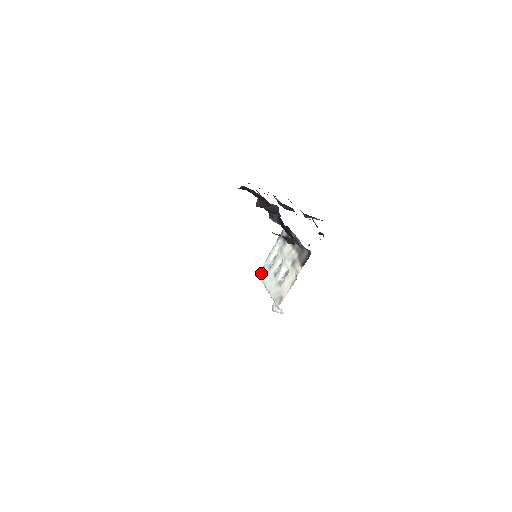
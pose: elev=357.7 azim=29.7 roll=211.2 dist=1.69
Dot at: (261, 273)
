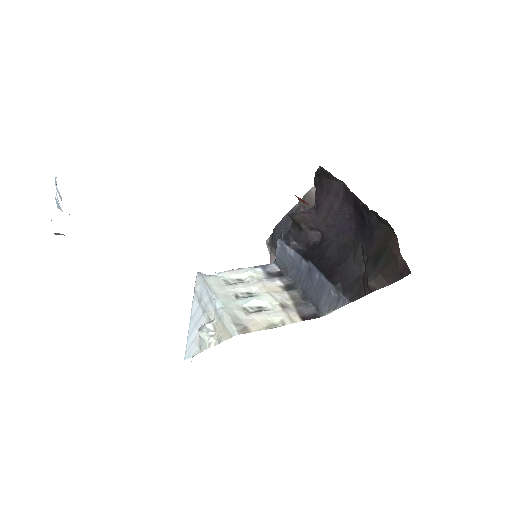
Dot at: (209, 278)
